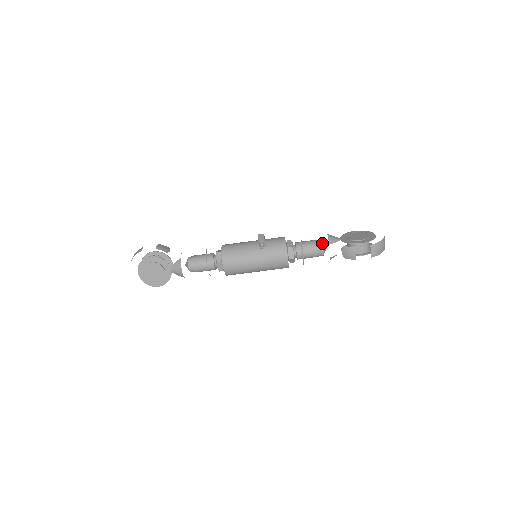
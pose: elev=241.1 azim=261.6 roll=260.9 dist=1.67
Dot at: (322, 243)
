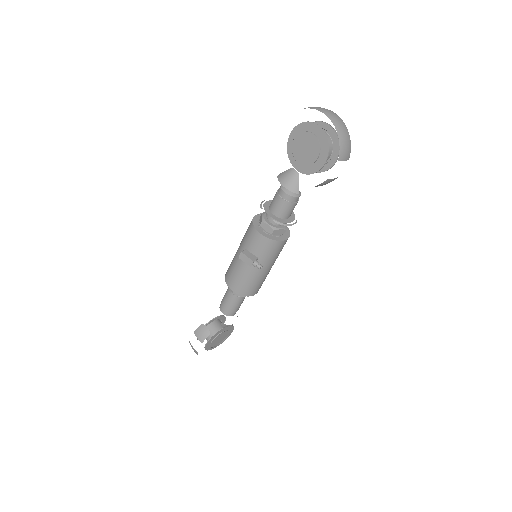
Dot at: (289, 196)
